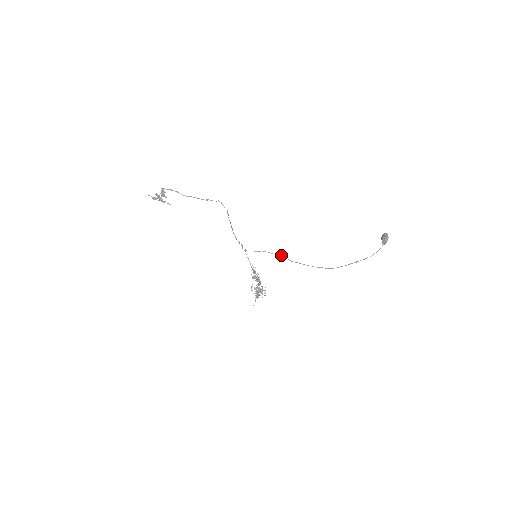
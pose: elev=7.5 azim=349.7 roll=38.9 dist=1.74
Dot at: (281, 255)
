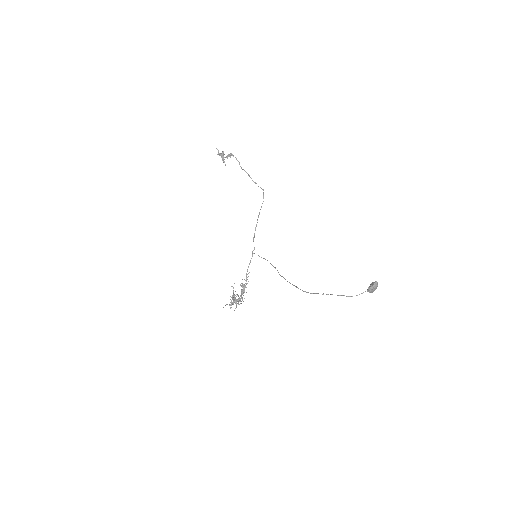
Dot at: occluded
